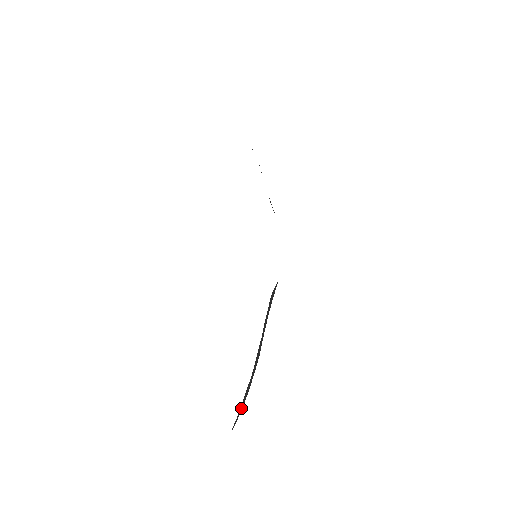
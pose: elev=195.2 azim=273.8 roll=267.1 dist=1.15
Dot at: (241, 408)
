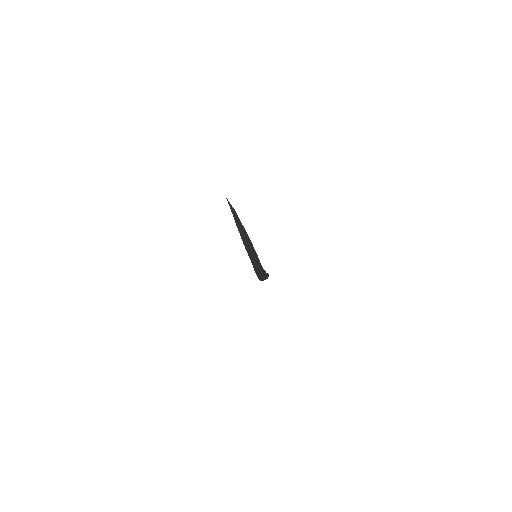
Dot at: occluded
